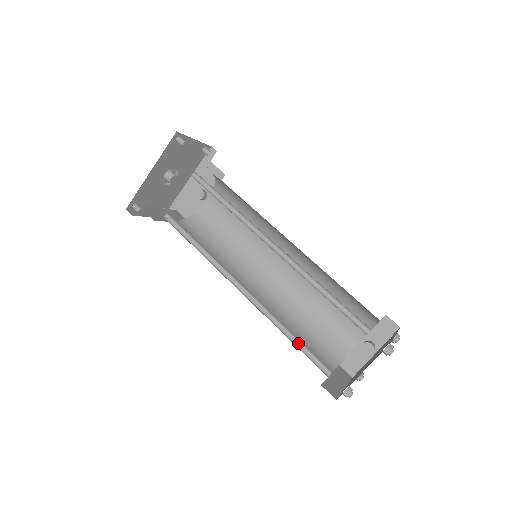
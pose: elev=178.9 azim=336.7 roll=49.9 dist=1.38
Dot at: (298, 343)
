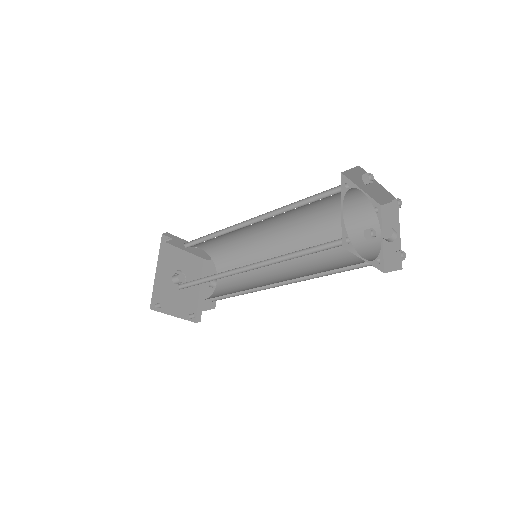
Dot at: (311, 253)
